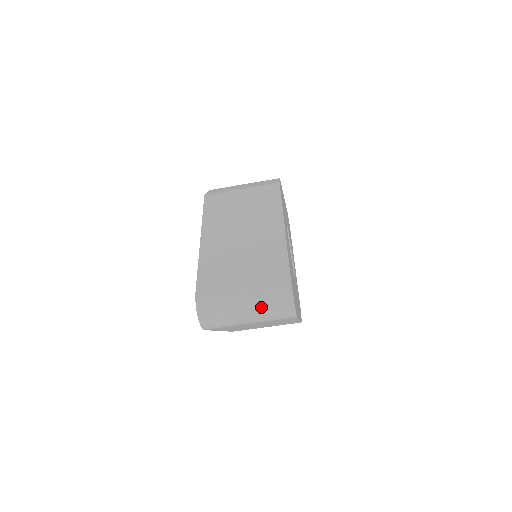
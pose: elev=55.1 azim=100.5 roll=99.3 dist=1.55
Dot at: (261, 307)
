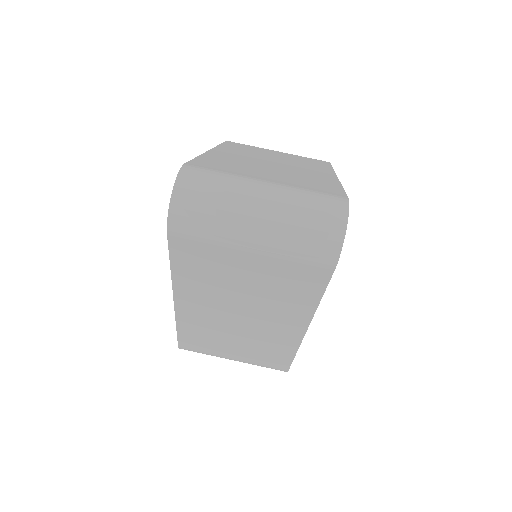
Dot at: (287, 216)
